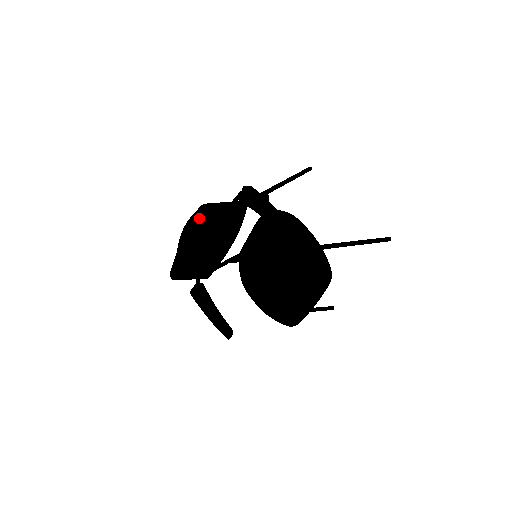
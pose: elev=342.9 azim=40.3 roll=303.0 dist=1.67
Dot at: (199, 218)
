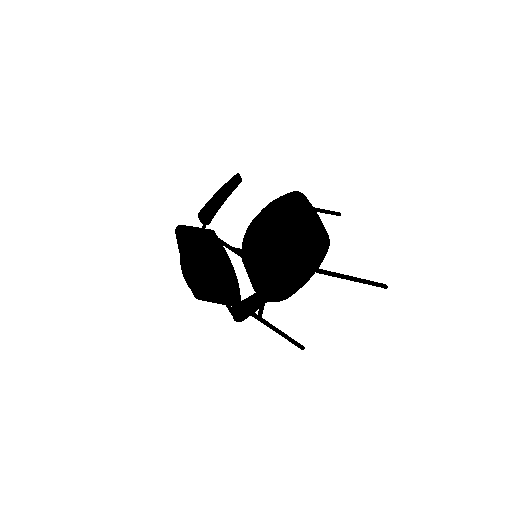
Dot at: (181, 239)
